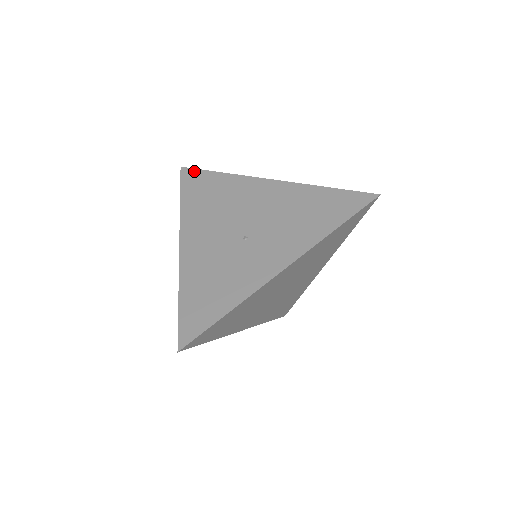
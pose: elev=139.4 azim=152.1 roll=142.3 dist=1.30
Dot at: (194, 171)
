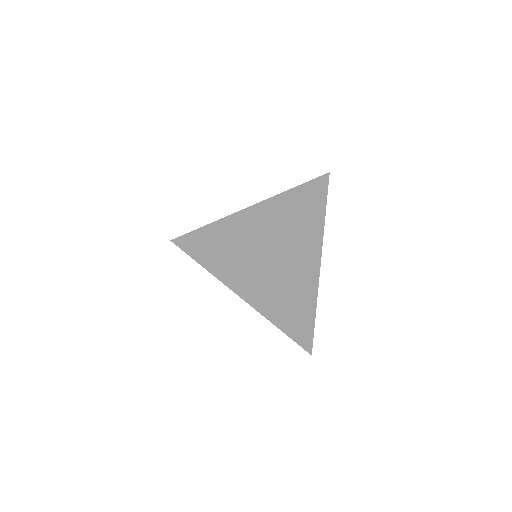
Dot at: occluded
